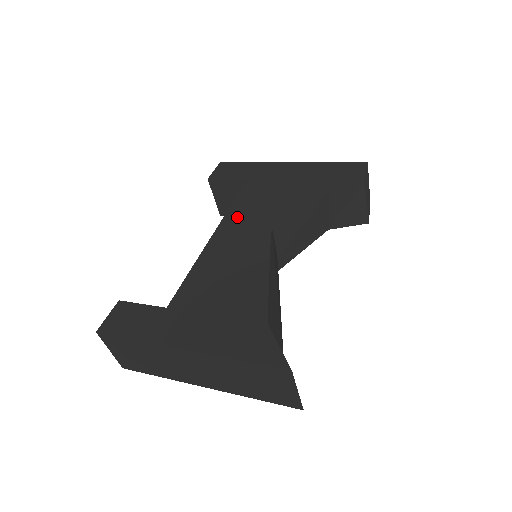
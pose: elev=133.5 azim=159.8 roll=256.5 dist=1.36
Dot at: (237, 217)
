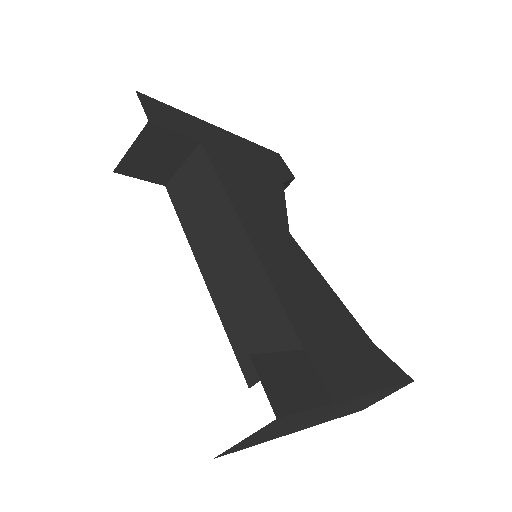
Dot at: (245, 205)
